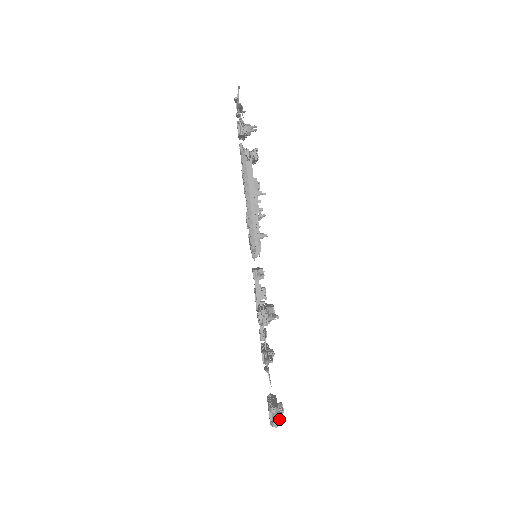
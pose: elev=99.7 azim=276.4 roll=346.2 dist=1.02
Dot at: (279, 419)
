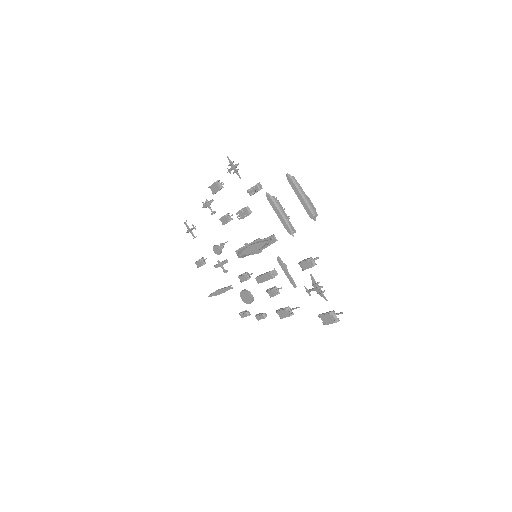
Dot at: occluded
